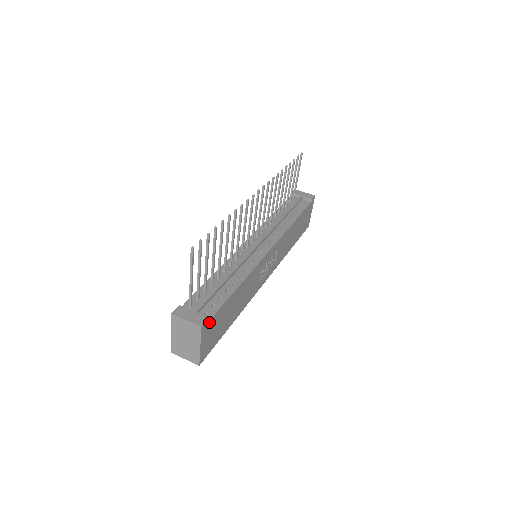
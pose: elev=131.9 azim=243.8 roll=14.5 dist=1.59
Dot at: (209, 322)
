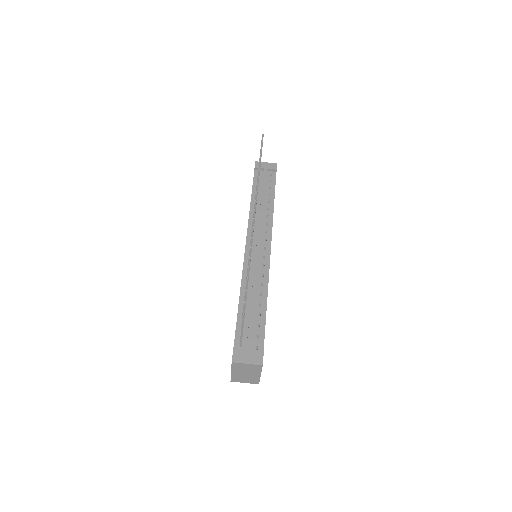
Dot at: occluded
